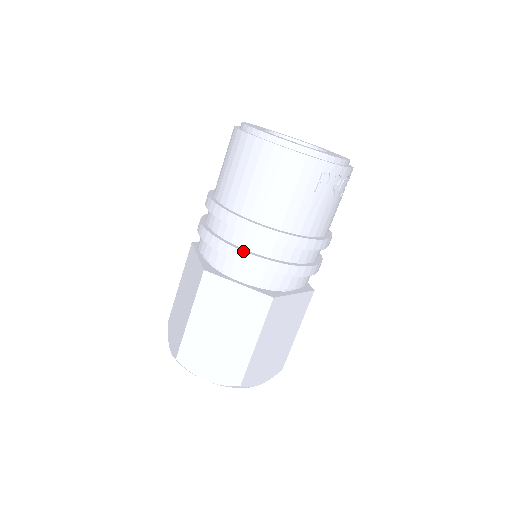
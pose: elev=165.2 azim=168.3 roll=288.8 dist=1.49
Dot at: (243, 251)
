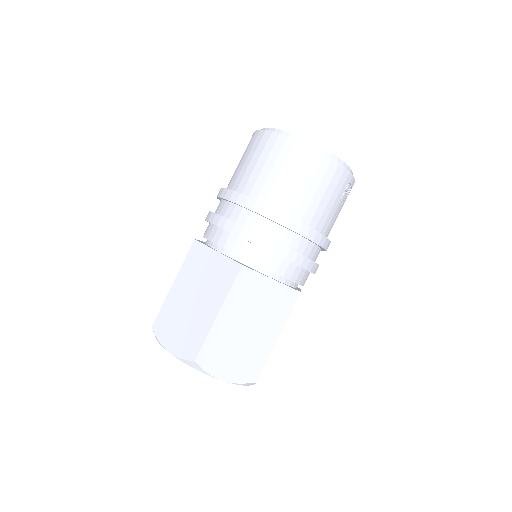
Dot at: (286, 247)
